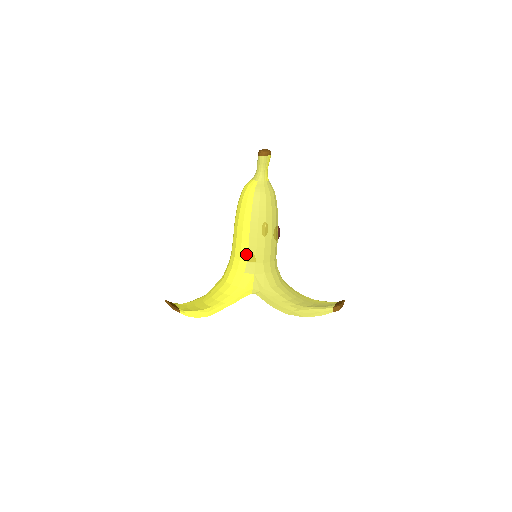
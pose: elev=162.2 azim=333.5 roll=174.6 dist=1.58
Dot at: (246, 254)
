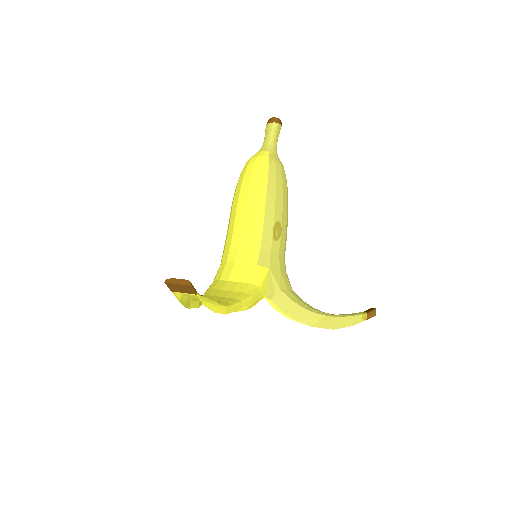
Dot at: (259, 239)
